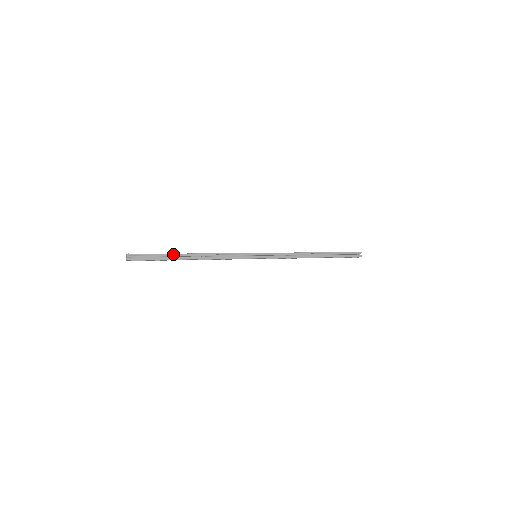
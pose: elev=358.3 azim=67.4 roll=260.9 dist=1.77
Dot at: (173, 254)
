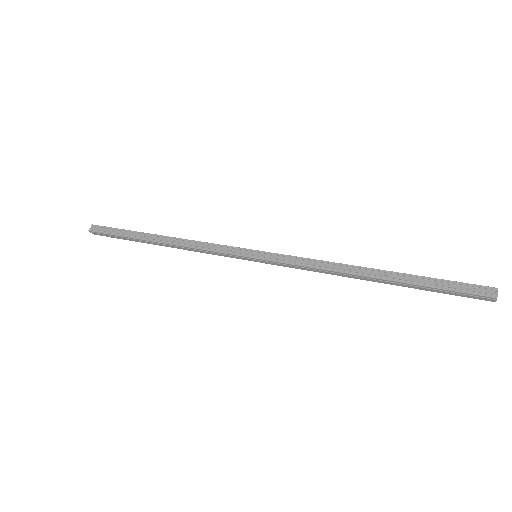
Dot at: (137, 239)
